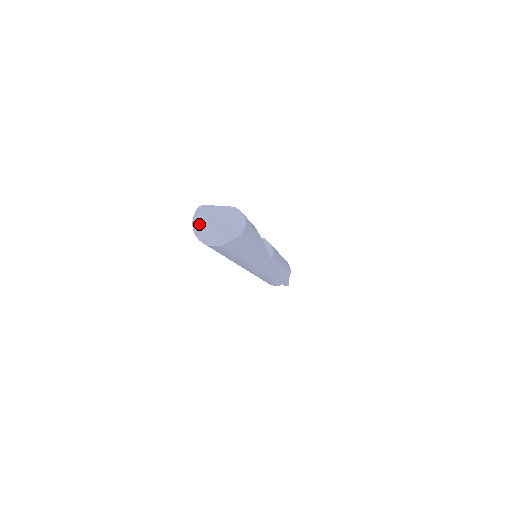
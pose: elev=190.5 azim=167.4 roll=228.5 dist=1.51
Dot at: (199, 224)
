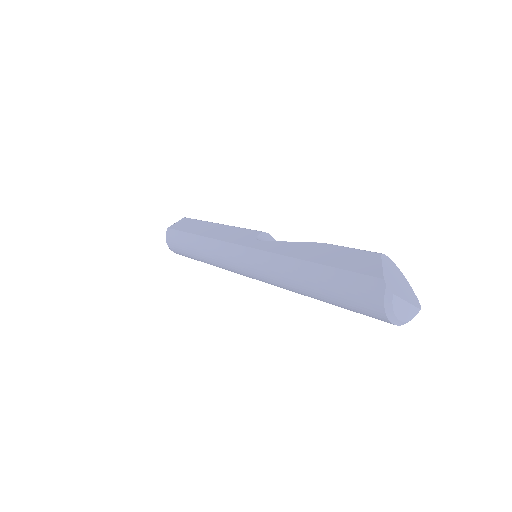
Dot at: (398, 308)
